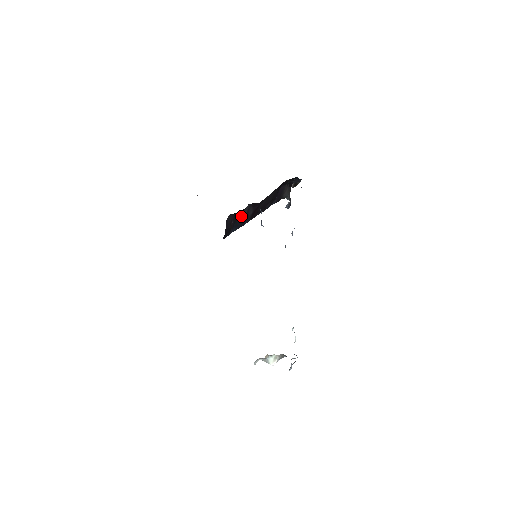
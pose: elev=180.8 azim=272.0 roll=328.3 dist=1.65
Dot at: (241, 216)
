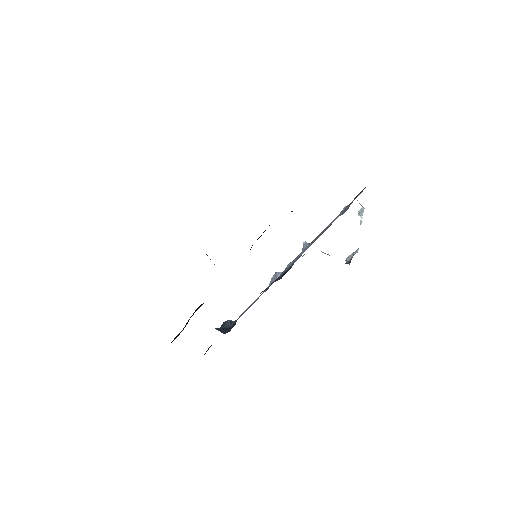
Dot at: (194, 312)
